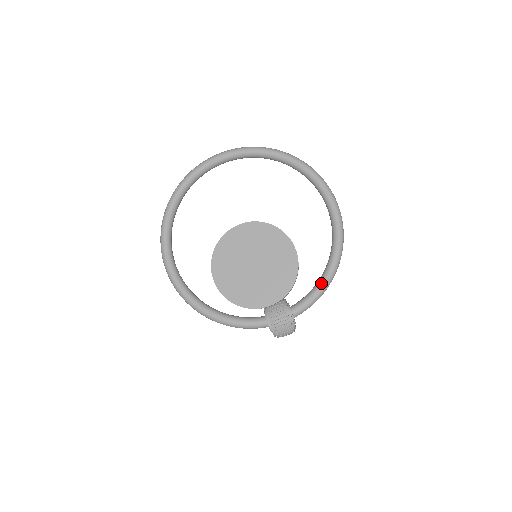
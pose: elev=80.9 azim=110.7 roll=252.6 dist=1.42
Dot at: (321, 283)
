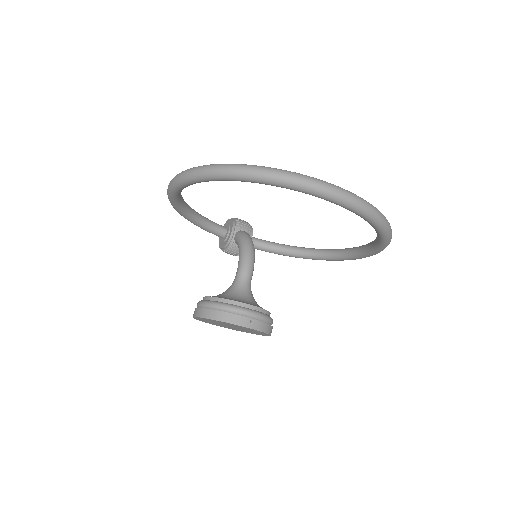
Dot at: (284, 255)
